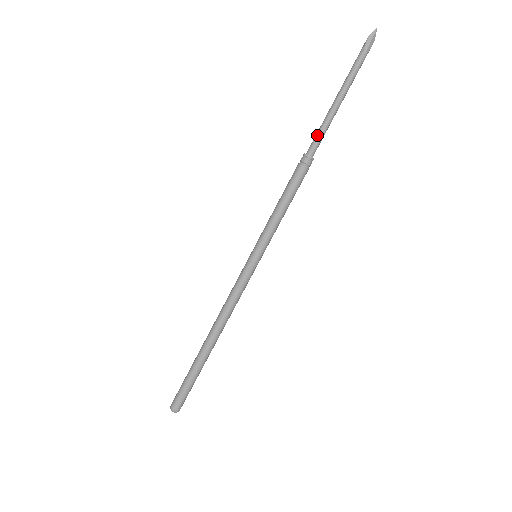
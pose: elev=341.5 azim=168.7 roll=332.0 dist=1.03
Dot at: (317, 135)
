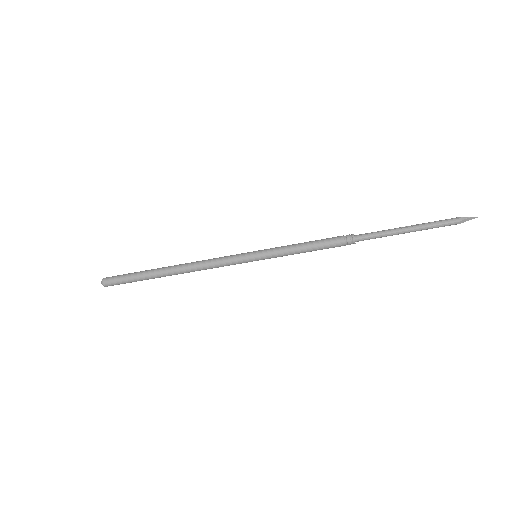
Dot at: (374, 236)
